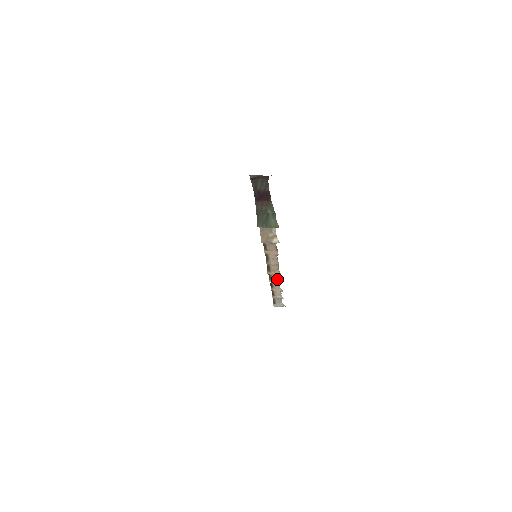
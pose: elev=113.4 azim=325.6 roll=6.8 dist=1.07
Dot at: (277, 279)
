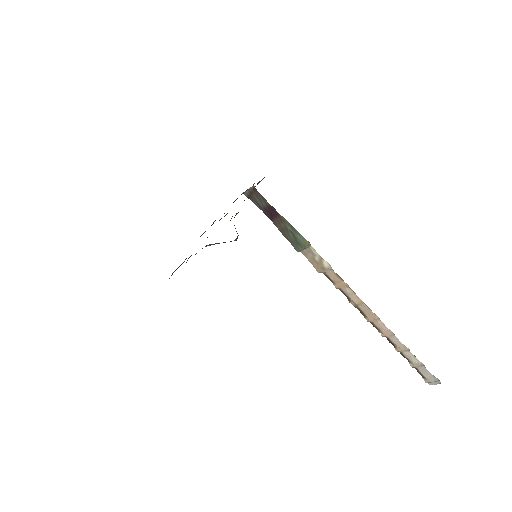
Dot at: (385, 328)
